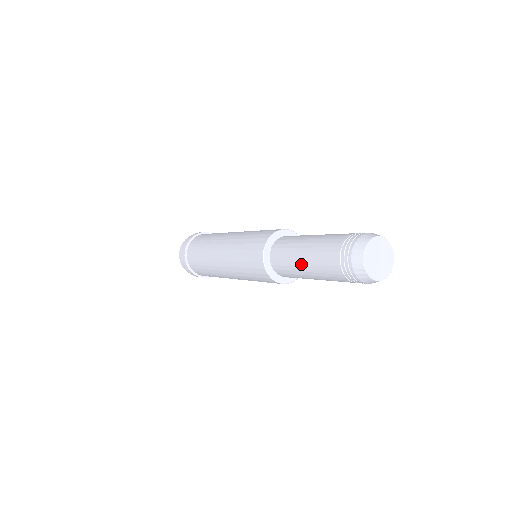
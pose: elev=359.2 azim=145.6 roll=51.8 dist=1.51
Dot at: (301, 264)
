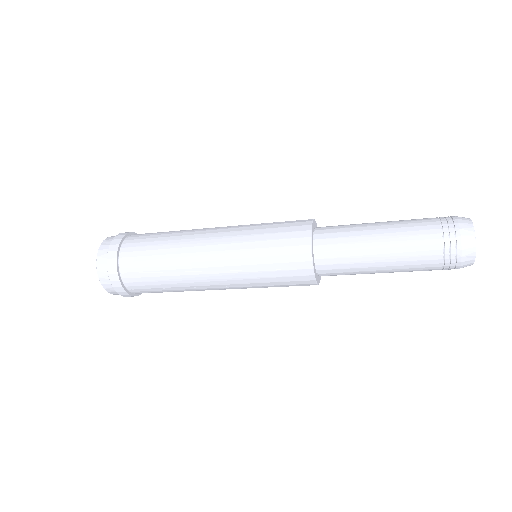
Dot at: (374, 233)
